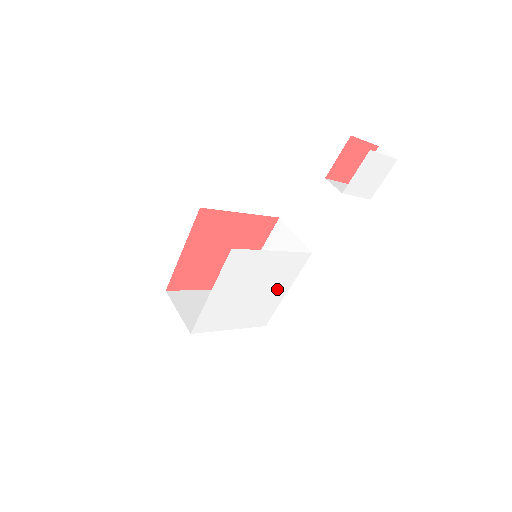
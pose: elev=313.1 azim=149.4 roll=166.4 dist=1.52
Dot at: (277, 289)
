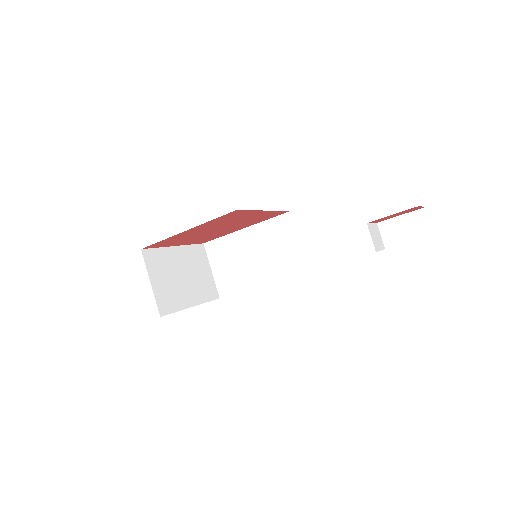
Dot at: occluded
